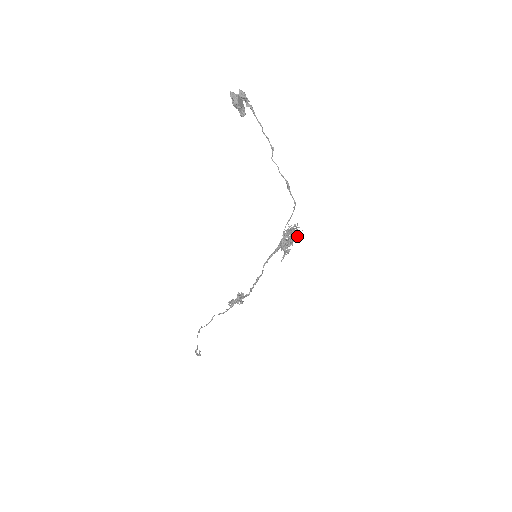
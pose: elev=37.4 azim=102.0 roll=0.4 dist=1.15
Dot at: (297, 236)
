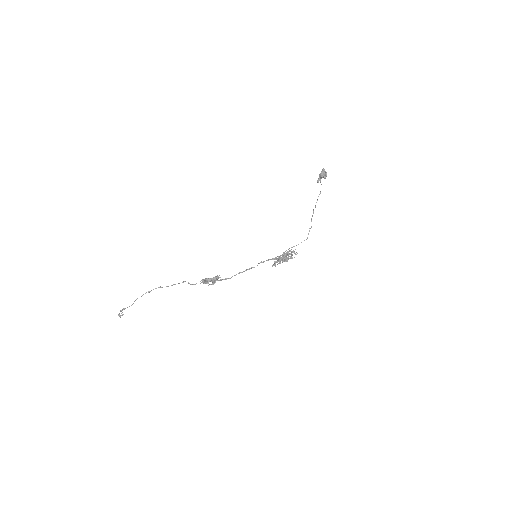
Dot at: (294, 257)
